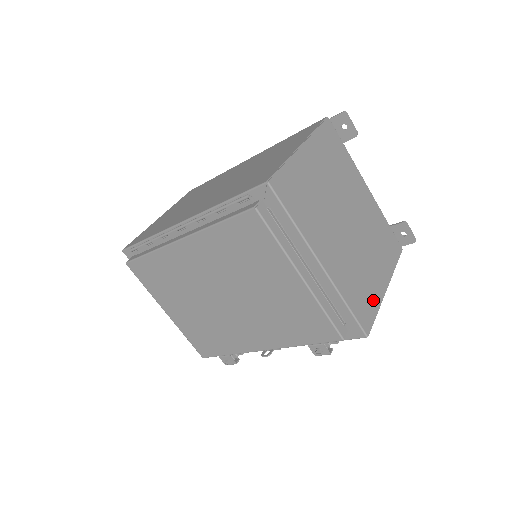
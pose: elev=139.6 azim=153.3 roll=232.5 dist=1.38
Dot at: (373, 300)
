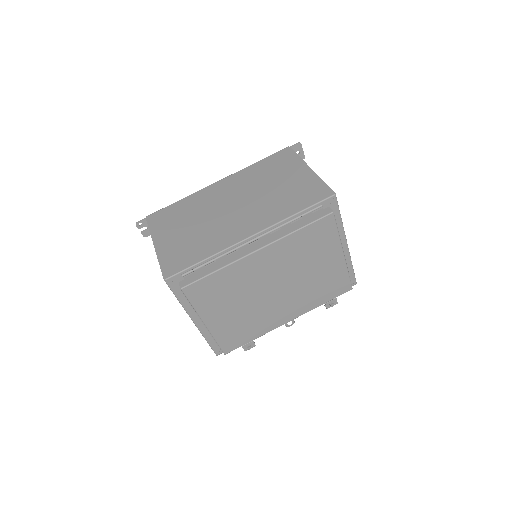
Dot at: occluded
